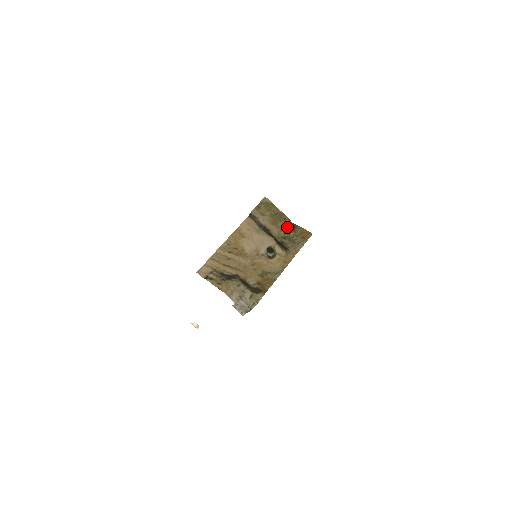
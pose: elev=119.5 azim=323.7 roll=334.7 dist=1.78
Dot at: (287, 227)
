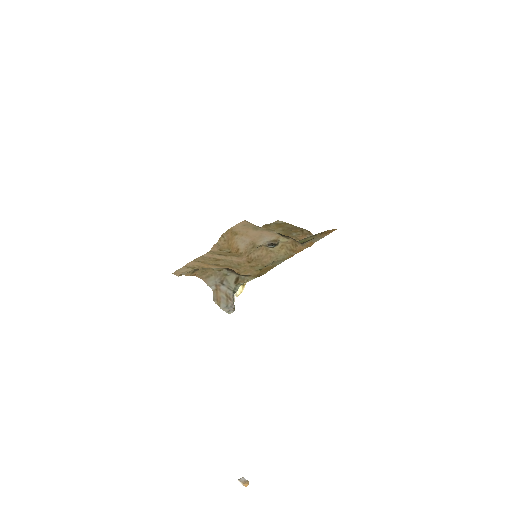
Dot at: (305, 237)
